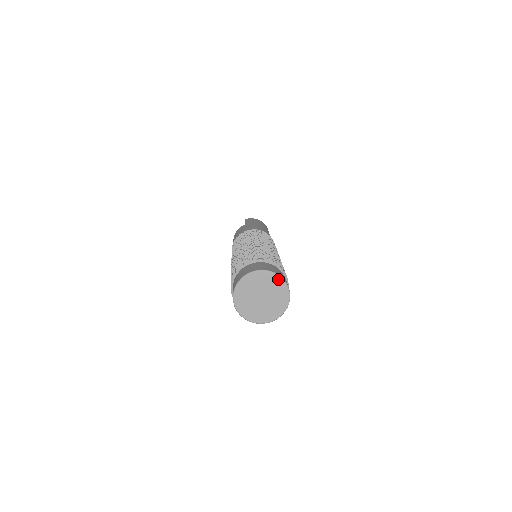
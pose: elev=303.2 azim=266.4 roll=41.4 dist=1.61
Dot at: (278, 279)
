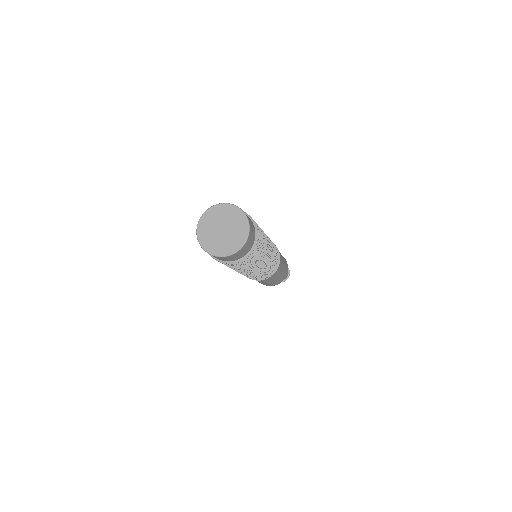
Dot at: (241, 214)
